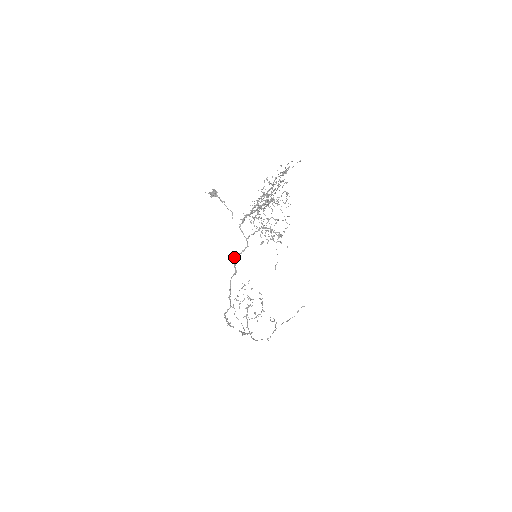
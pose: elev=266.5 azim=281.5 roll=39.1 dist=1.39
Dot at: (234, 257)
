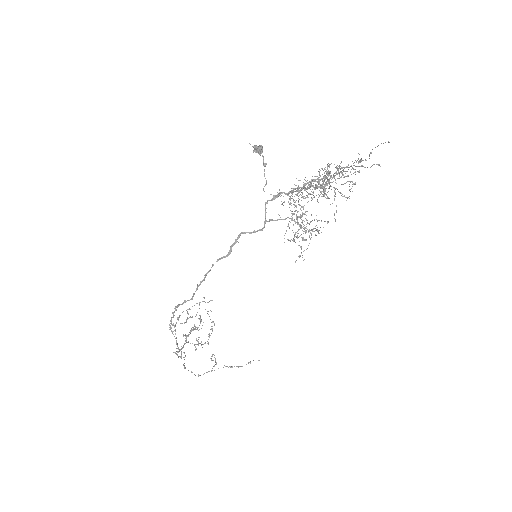
Dot at: (239, 234)
